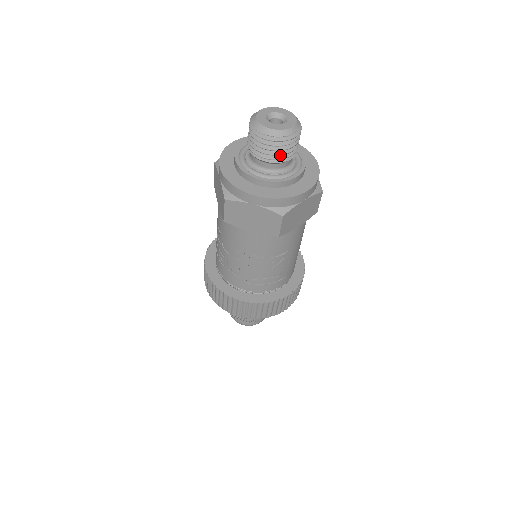
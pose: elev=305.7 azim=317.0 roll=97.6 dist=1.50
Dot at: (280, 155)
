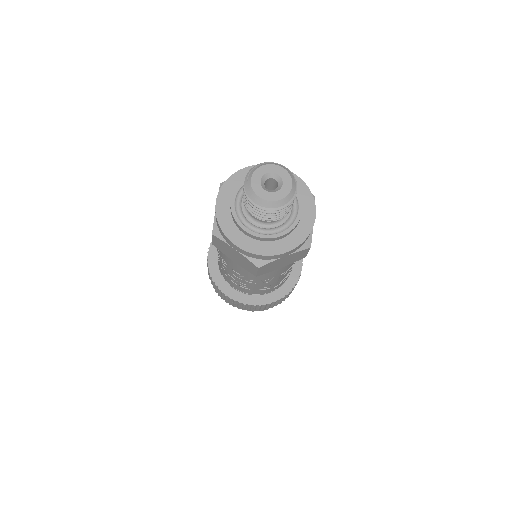
Dot at: occluded
